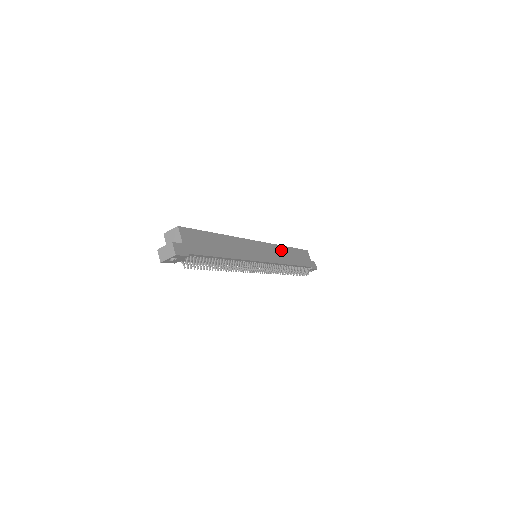
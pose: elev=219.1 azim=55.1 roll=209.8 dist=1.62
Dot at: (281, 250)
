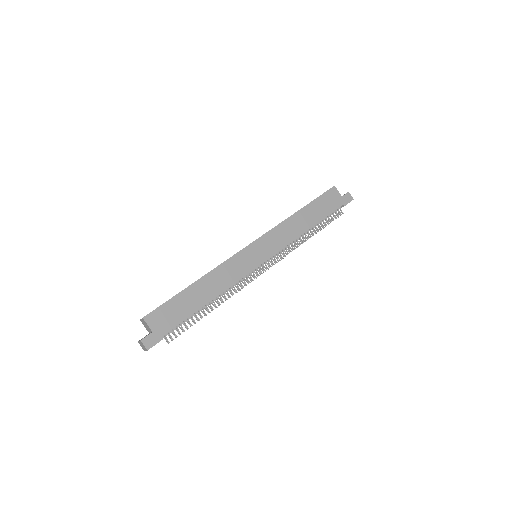
Dot at: (288, 224)
